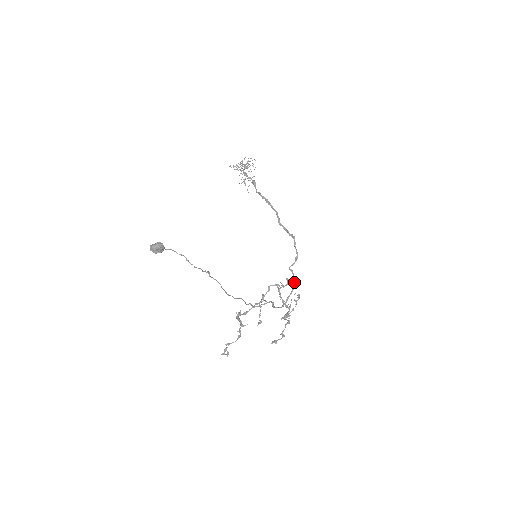
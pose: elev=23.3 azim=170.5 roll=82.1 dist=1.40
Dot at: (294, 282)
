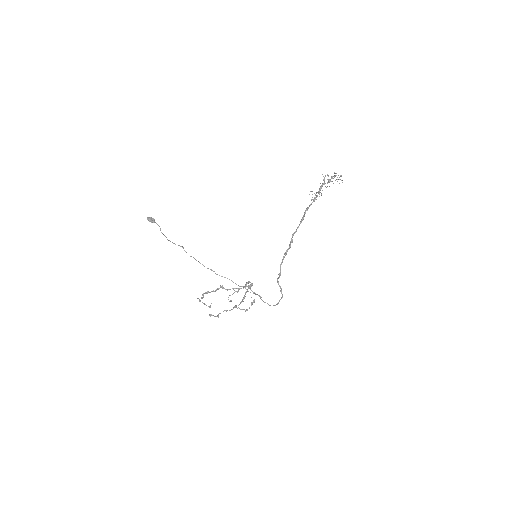
Dot at: (281, 293)
